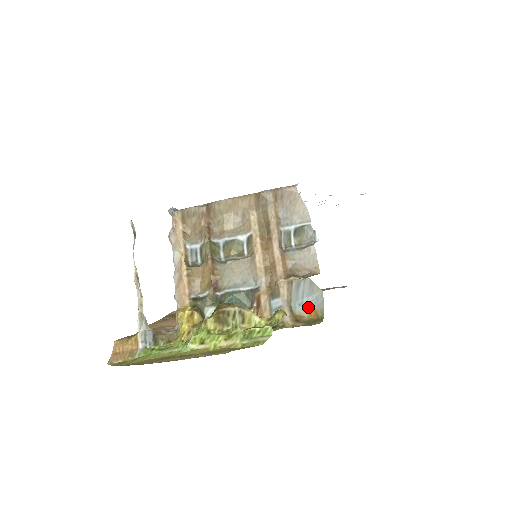
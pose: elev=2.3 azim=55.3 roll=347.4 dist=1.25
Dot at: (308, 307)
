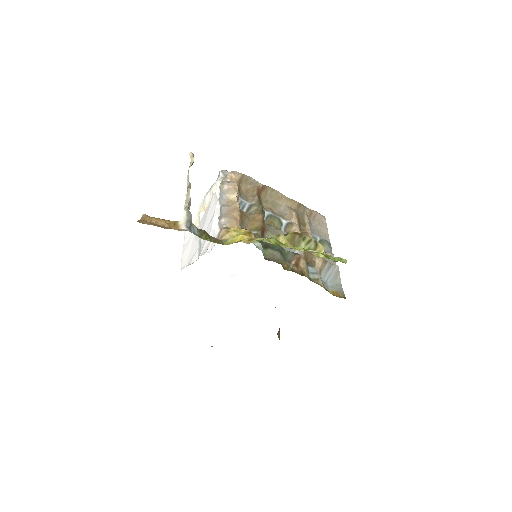
Dot at: (331, 288)
